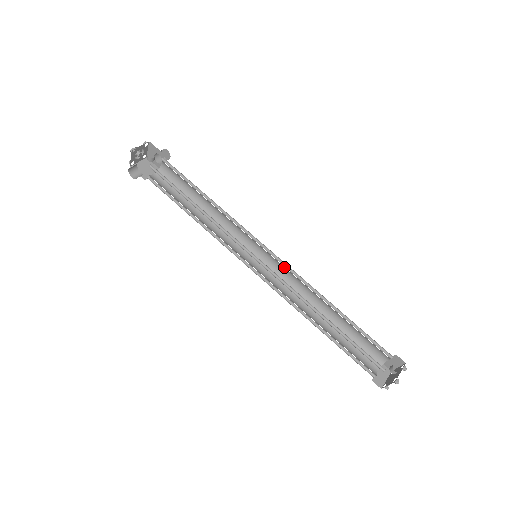
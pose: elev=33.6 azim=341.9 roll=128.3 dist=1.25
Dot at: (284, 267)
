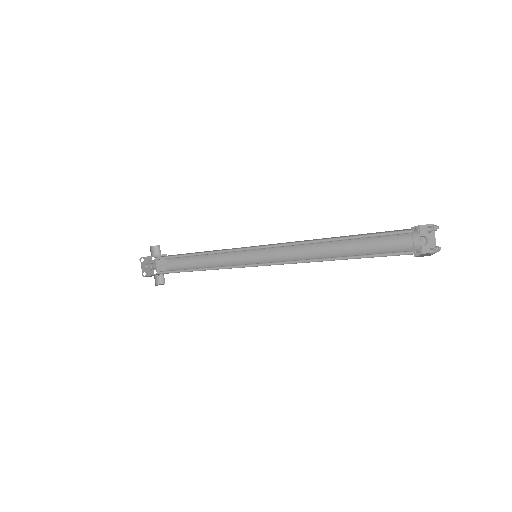
Dot at: (275, 245)
